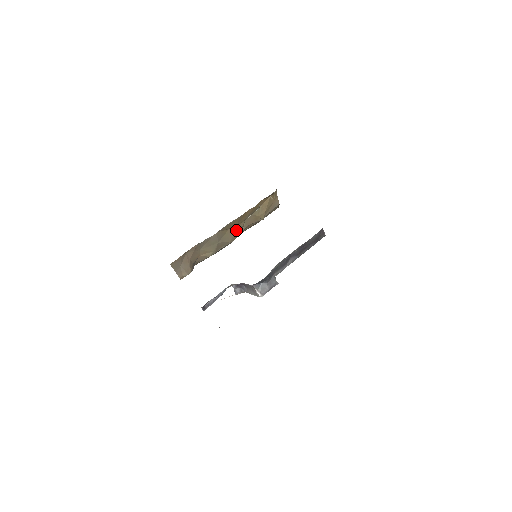
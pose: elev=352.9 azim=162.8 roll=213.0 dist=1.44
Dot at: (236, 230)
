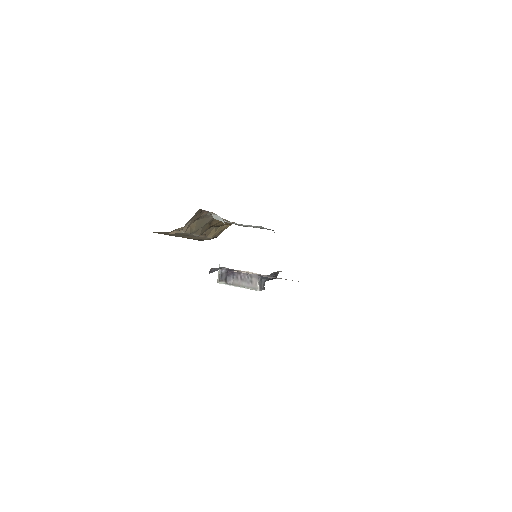
Dot at: (206, 229)
